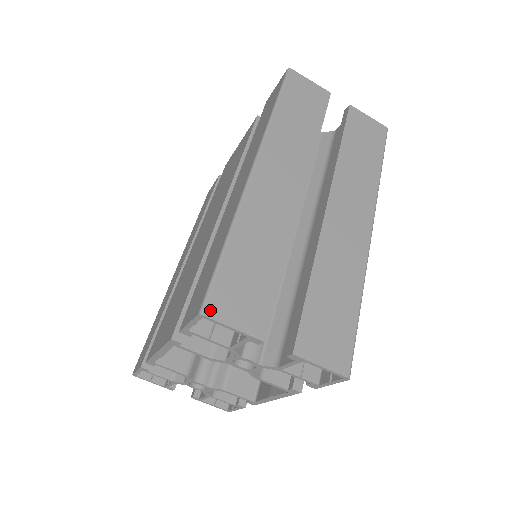
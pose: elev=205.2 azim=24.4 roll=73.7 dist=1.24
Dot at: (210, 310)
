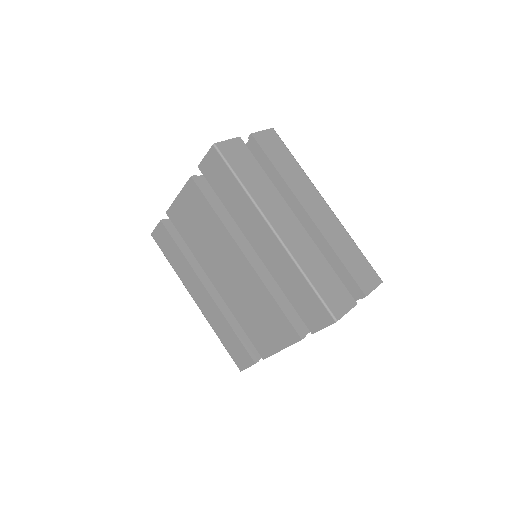
Dot at: (337, 316)
